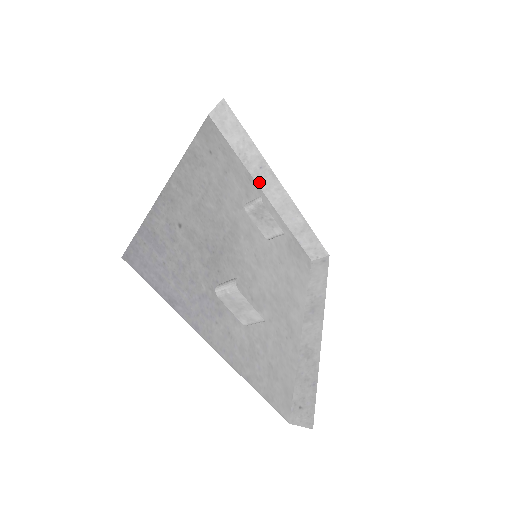
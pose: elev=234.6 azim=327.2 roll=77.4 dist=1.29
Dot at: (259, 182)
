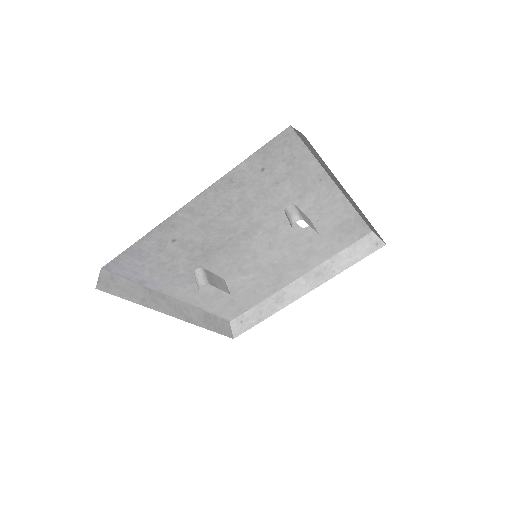
Dot at: occluded
